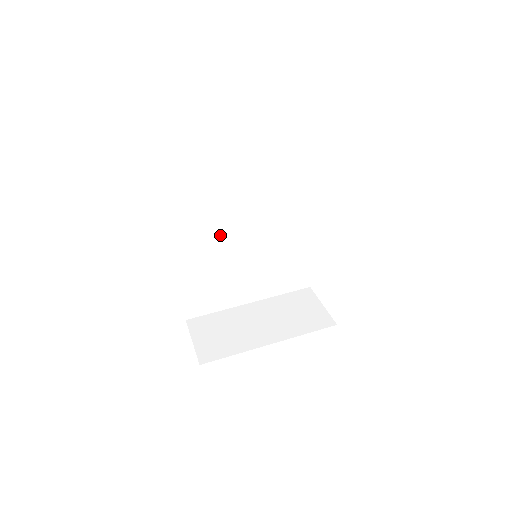
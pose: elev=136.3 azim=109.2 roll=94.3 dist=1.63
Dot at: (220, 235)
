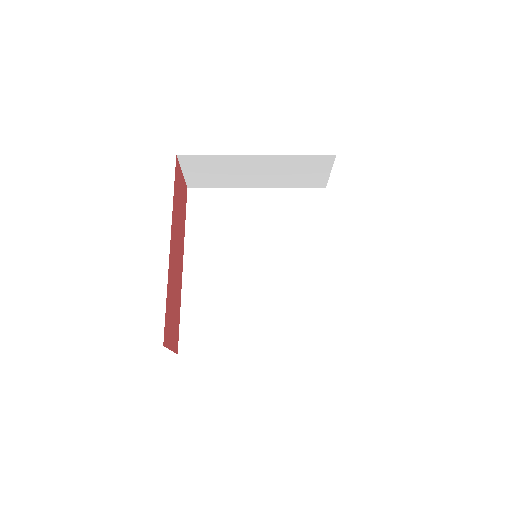
Dot at: (231, 257)
